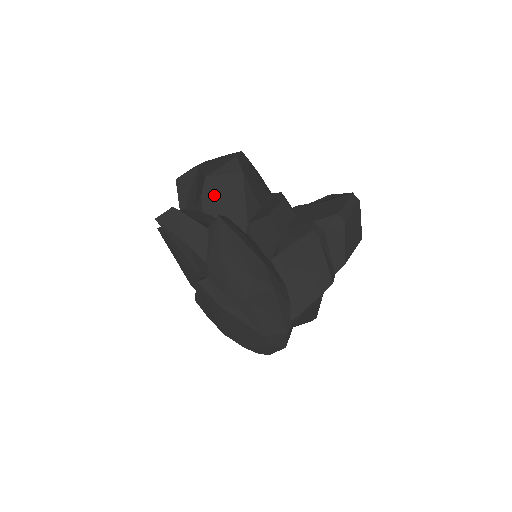
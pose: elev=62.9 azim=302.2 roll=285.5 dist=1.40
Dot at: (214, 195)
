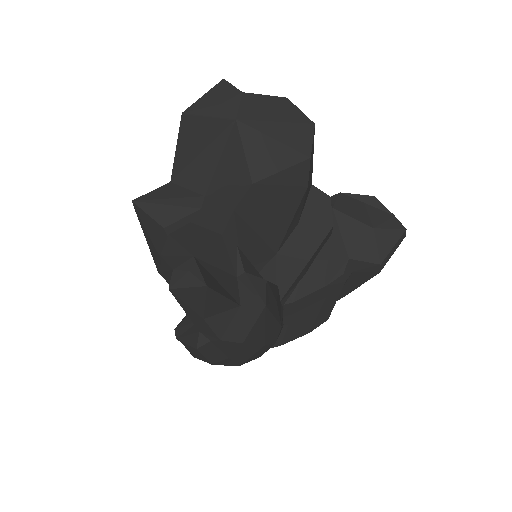
Dot at: (252, 213)
